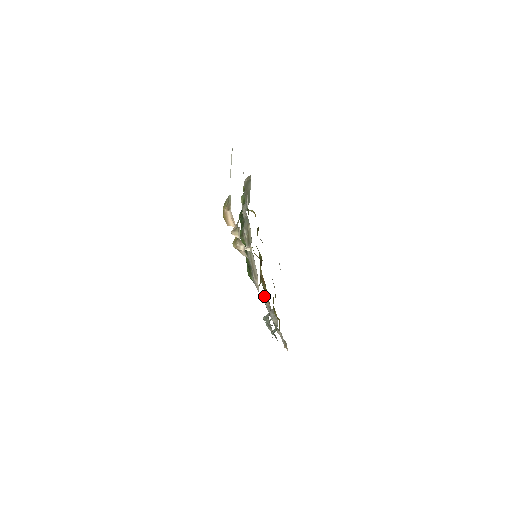
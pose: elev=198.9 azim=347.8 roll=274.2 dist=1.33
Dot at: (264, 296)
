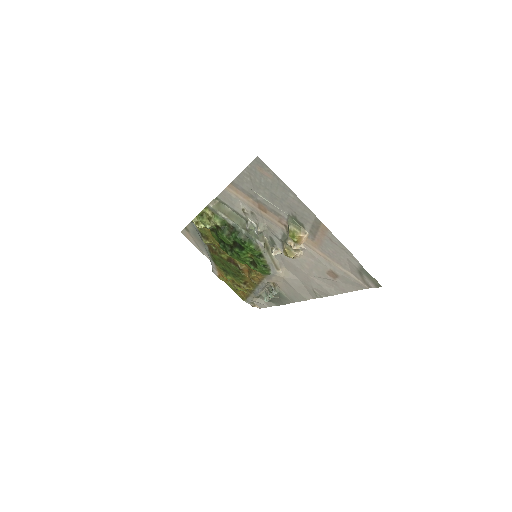
Dot at: (254, 281)
